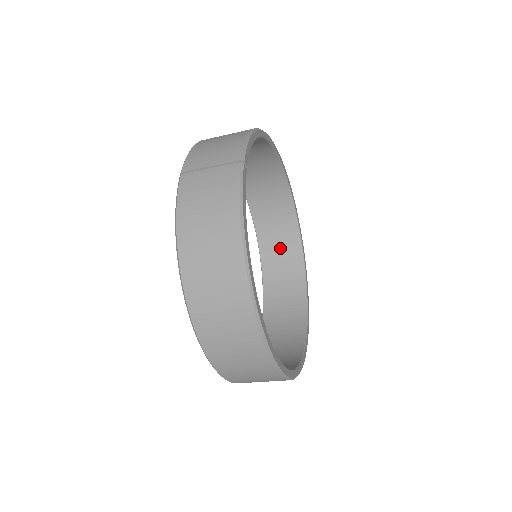
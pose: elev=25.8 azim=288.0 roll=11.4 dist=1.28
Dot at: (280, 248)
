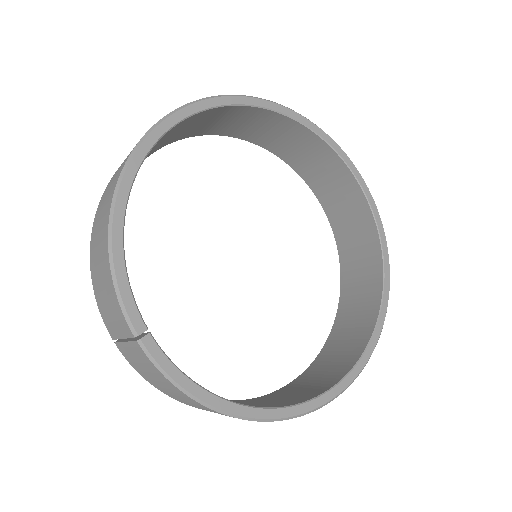
Dot at: (283, 138)
